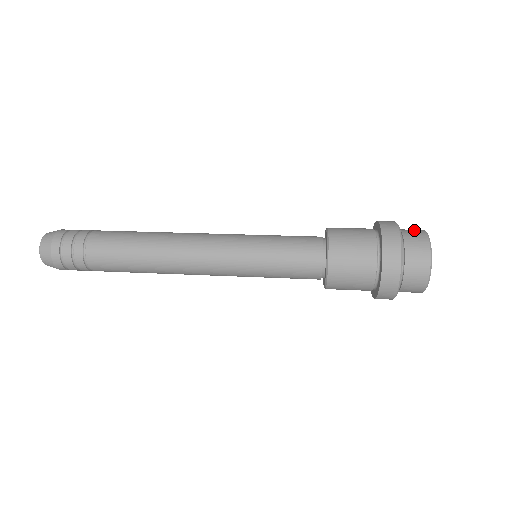
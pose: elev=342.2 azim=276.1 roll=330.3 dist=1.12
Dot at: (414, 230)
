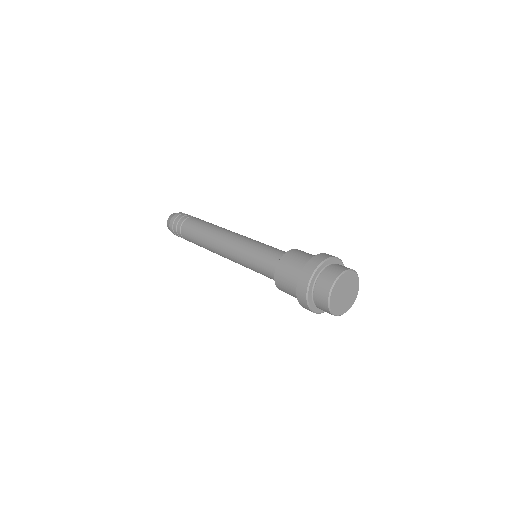
Dot at: (328, 277)
